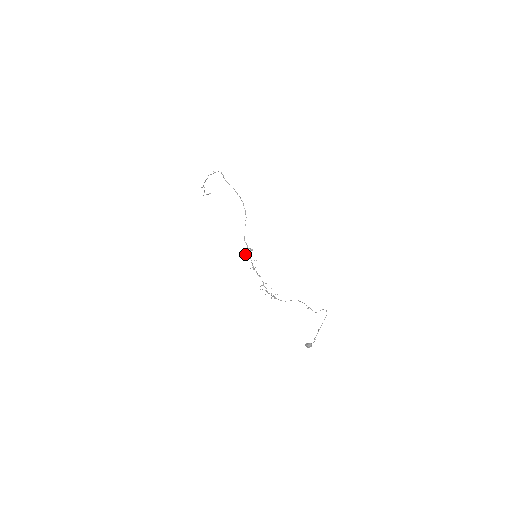
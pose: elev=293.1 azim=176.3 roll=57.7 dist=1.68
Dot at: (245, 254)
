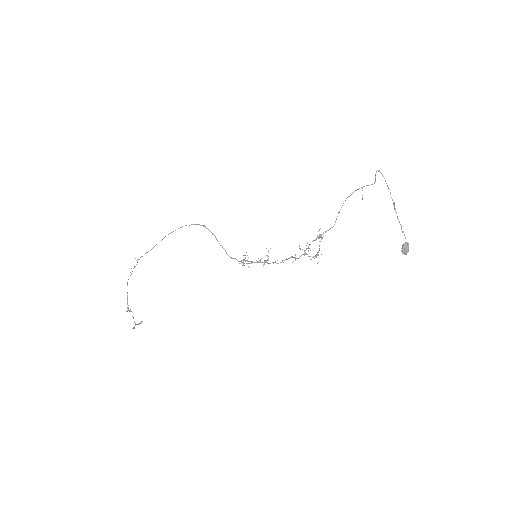
Dot at: (243, 264)
